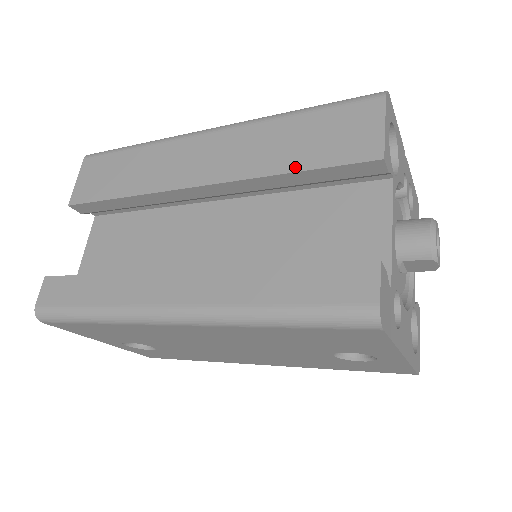
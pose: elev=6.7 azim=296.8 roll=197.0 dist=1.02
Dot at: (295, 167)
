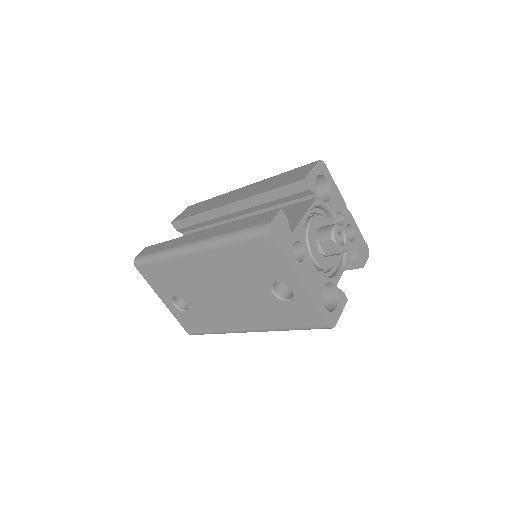
Dot at: (270, 189)
